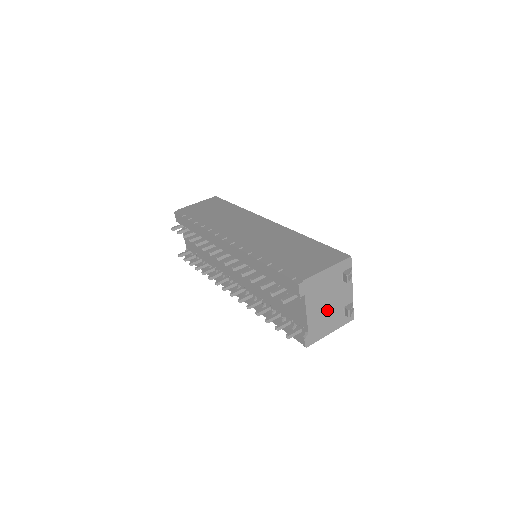
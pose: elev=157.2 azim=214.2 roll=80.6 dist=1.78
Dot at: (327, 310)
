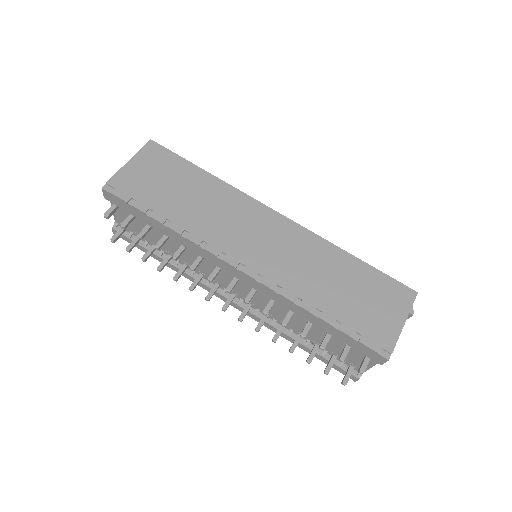
Dot at: occluded
